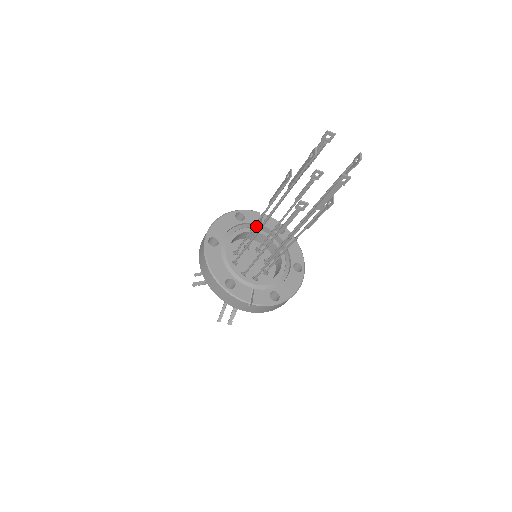
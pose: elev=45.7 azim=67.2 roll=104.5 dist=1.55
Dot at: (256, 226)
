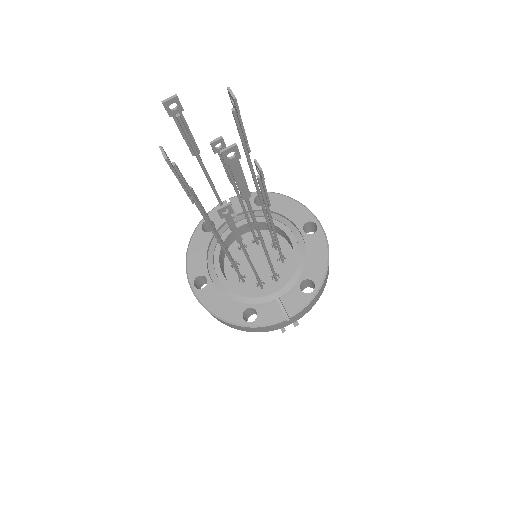
Dot at: occluded
